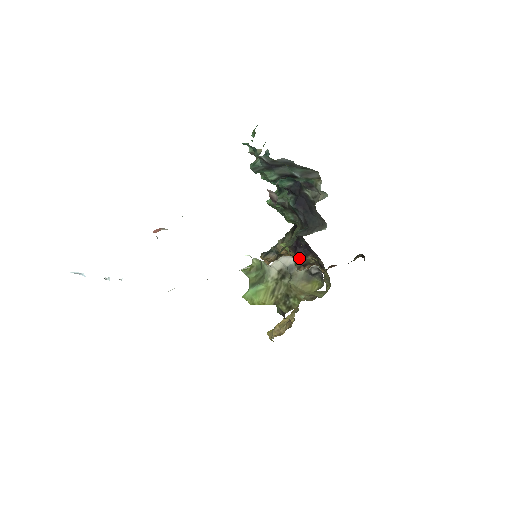
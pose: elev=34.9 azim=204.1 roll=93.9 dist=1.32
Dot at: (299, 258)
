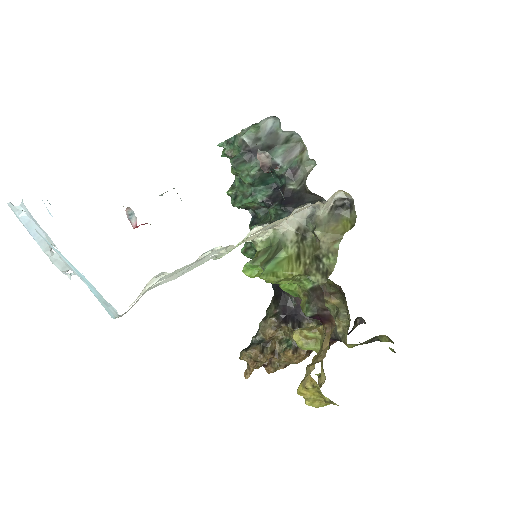
Dot at: (293, 326)
